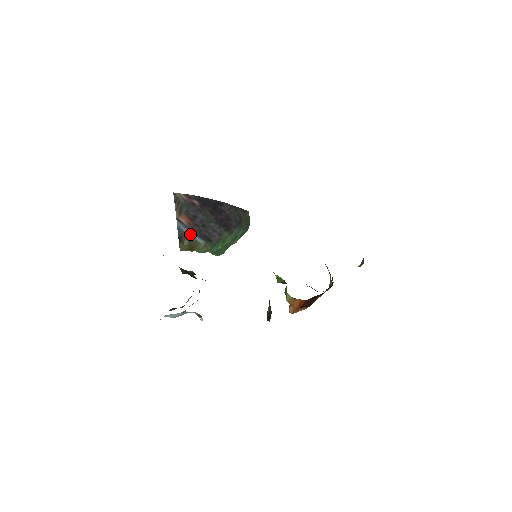
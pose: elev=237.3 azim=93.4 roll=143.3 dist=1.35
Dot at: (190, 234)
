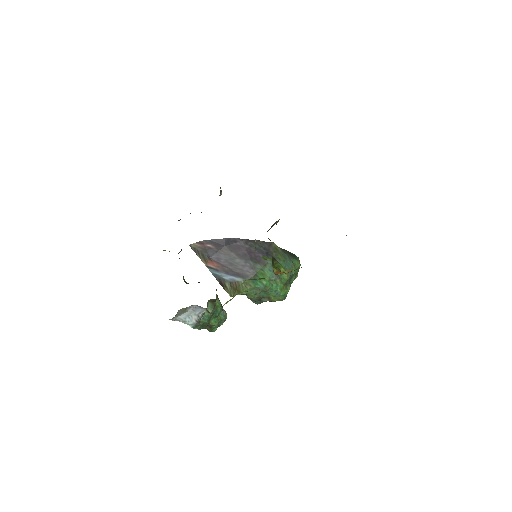
Dot at: (225, 276)
